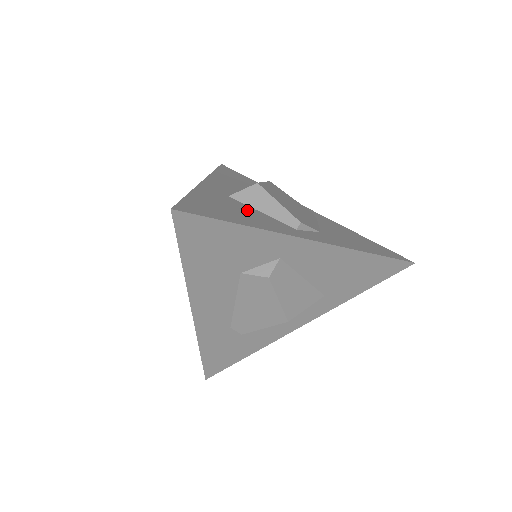
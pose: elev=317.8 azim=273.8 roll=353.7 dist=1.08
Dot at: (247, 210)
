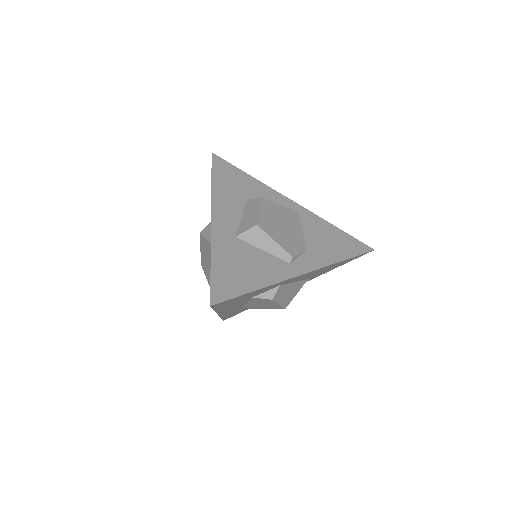
Dot at: (253, 256)
